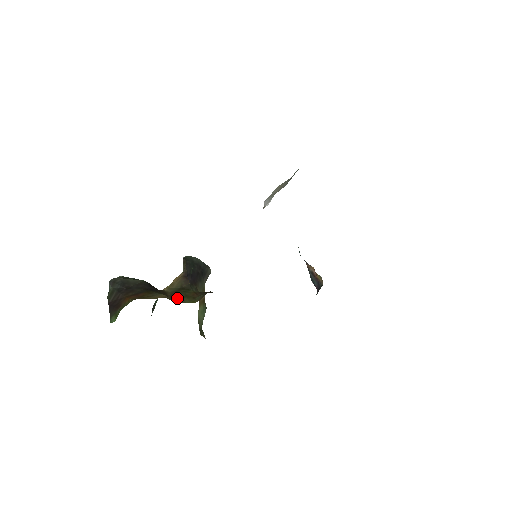
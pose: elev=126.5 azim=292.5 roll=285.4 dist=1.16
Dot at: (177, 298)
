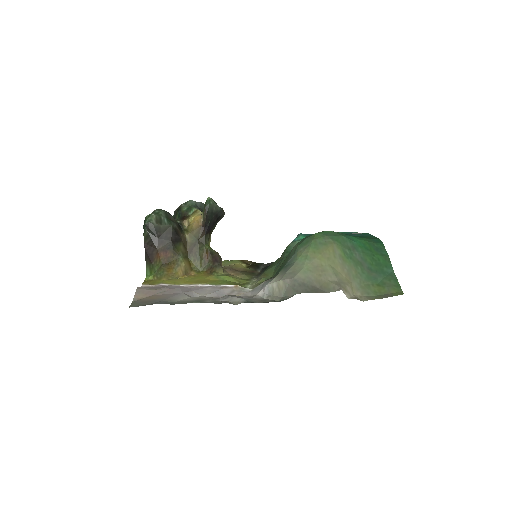
Dot at: (193, 259)
